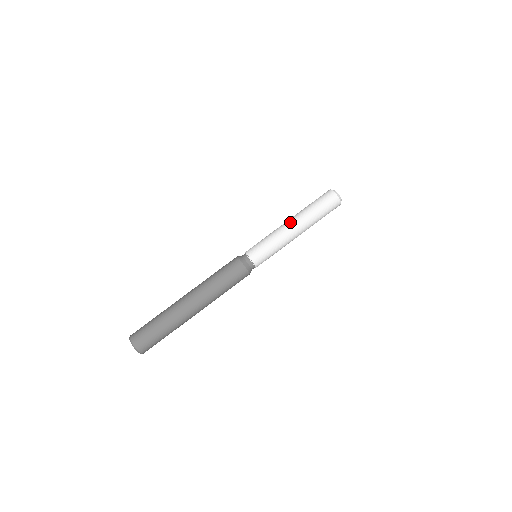
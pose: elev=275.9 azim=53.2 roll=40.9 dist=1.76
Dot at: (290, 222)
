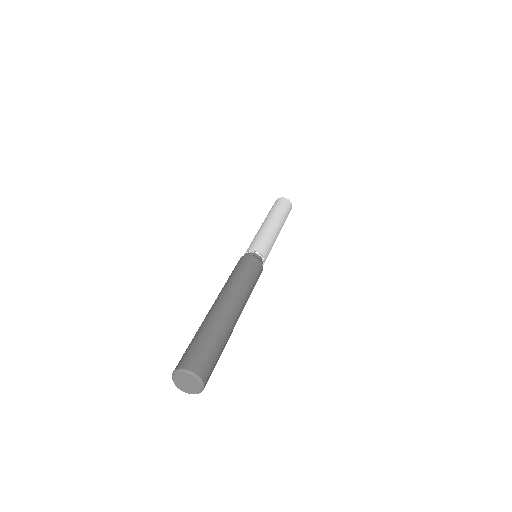
Dot at: (262, 224)
